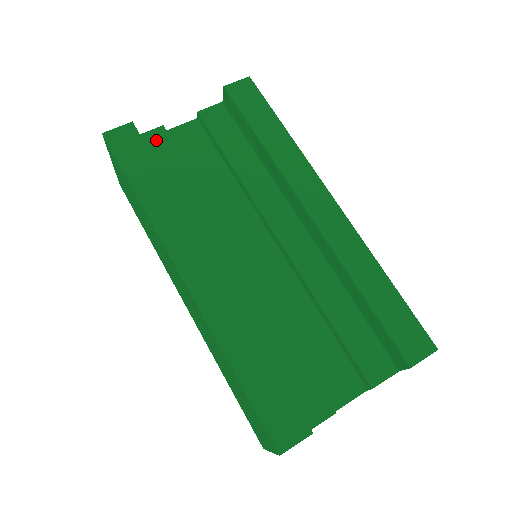
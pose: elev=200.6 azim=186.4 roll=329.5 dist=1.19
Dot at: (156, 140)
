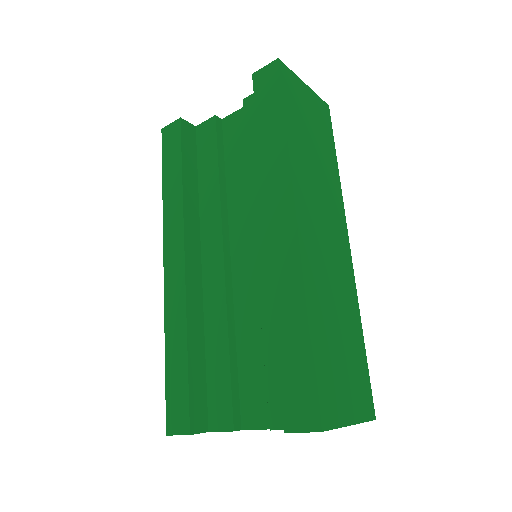
Dot at: (206, 131)
